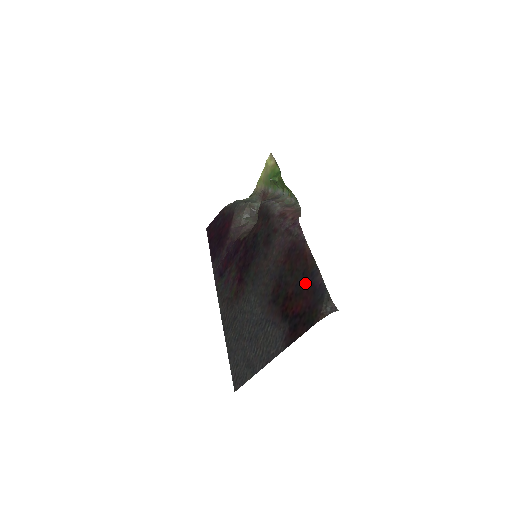
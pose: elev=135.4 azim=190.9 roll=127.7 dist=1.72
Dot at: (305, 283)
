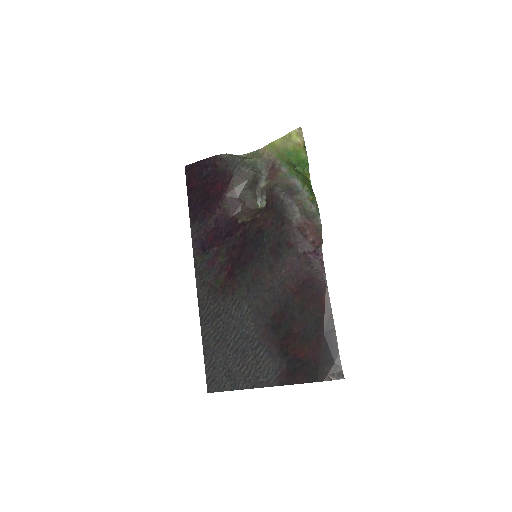
Dot at: (316, 333)
